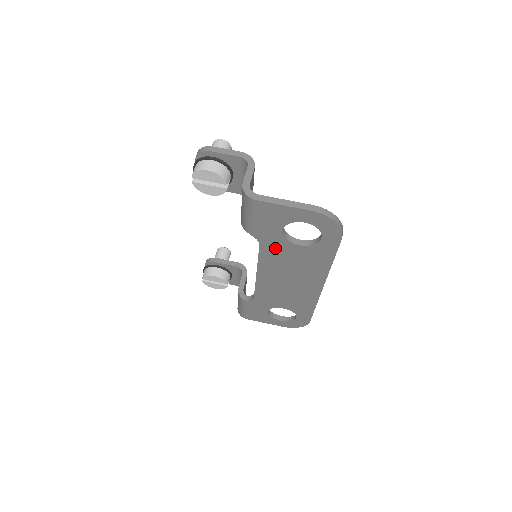
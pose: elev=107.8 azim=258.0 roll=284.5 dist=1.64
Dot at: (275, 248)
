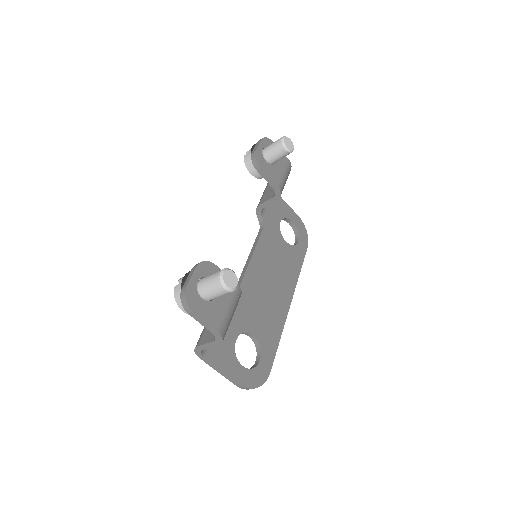
Dot at: occluded
